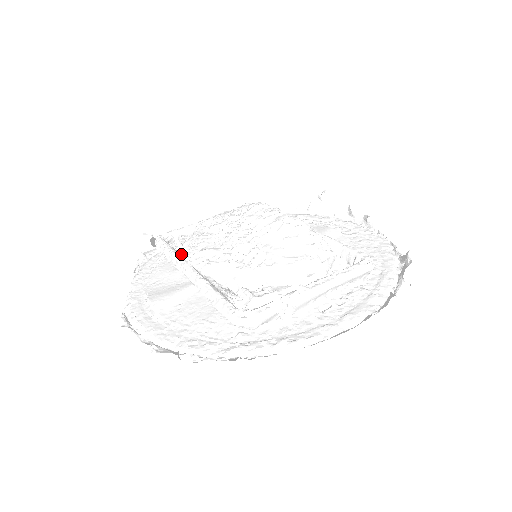
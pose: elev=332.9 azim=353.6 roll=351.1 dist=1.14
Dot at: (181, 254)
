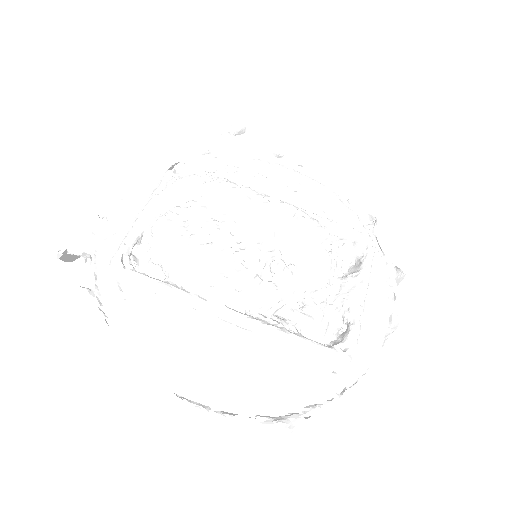
Dot at: (192, 292)
